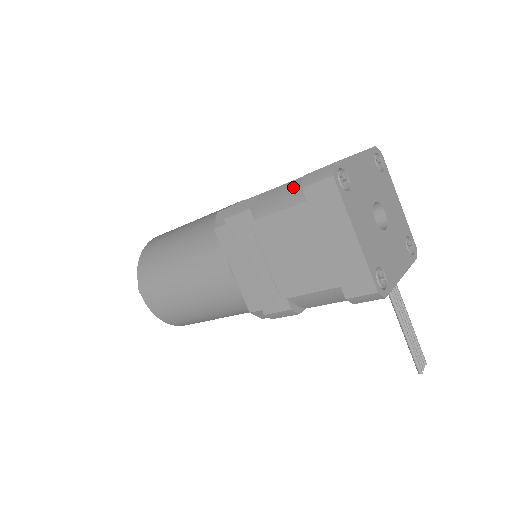
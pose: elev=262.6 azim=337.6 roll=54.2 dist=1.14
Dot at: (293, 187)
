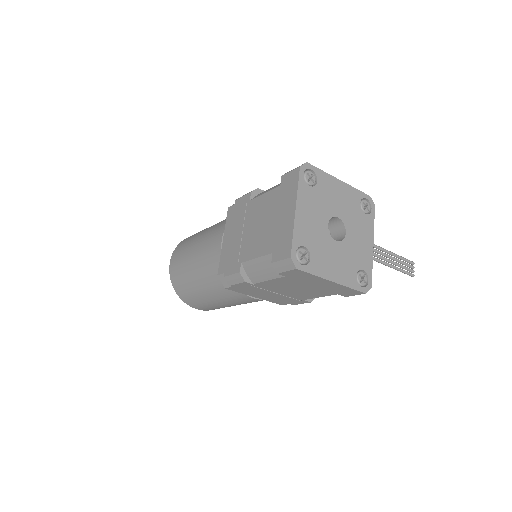
Dot at: (267, 264)
